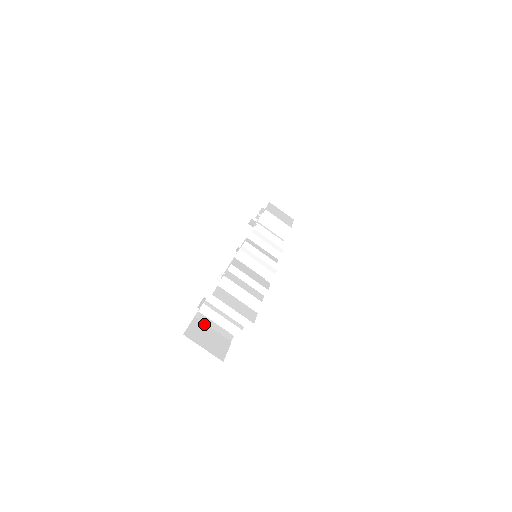
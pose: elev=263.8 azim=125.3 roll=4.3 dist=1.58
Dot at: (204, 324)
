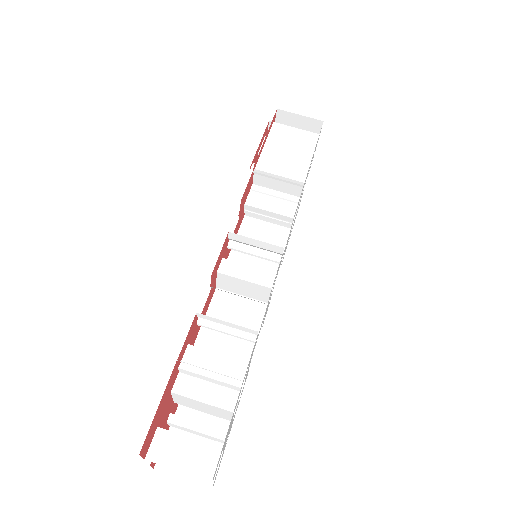
Dot at: occluded
